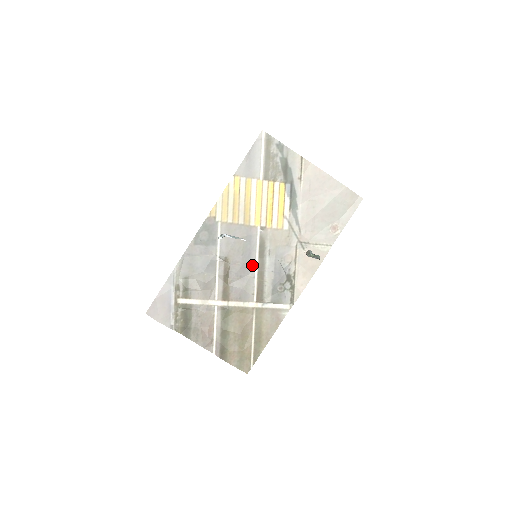
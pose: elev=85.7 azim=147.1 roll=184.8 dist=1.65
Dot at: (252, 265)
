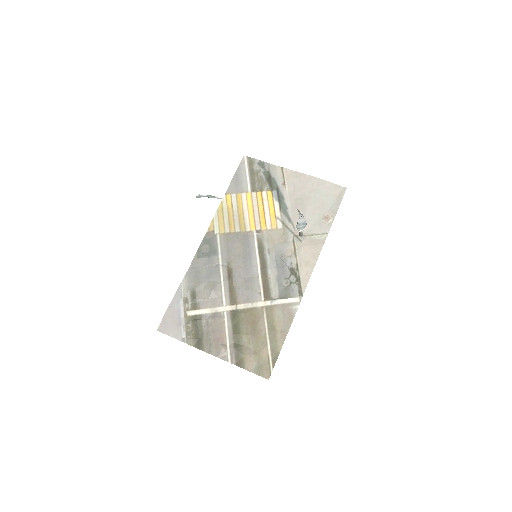
Dot at: (254, 266)
